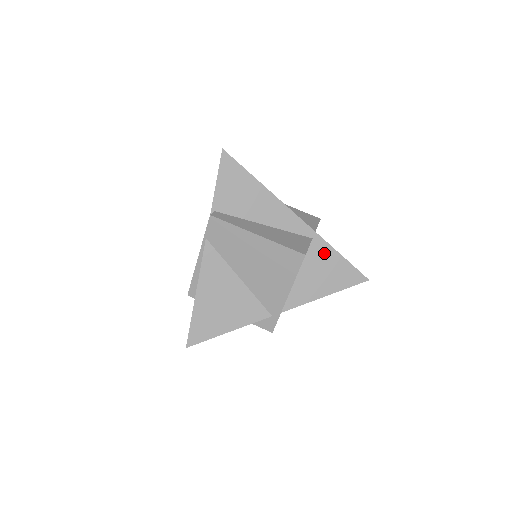
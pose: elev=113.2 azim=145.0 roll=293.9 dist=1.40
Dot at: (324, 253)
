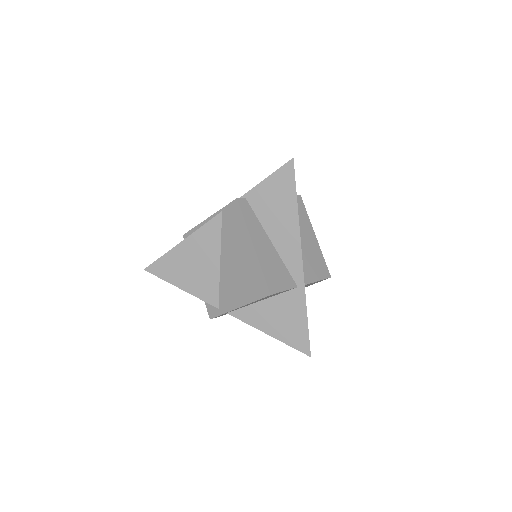
Dot at: (296, 305)
